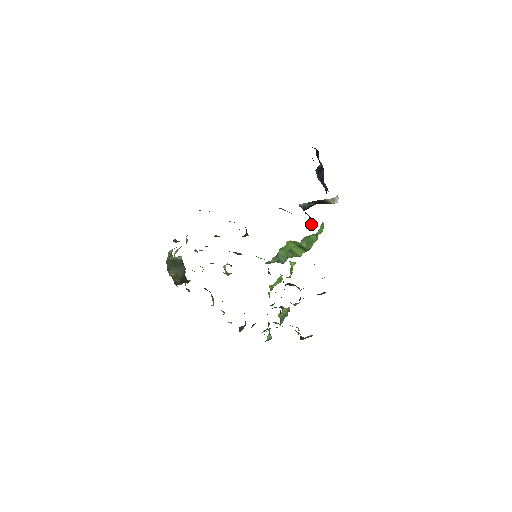
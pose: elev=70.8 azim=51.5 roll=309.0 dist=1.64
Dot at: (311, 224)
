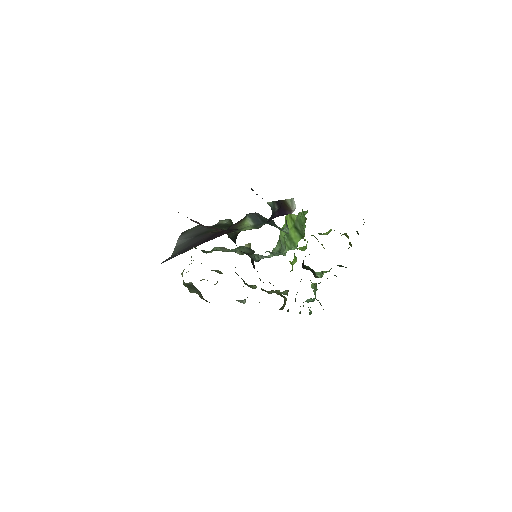
Dot at: (286, 224)
